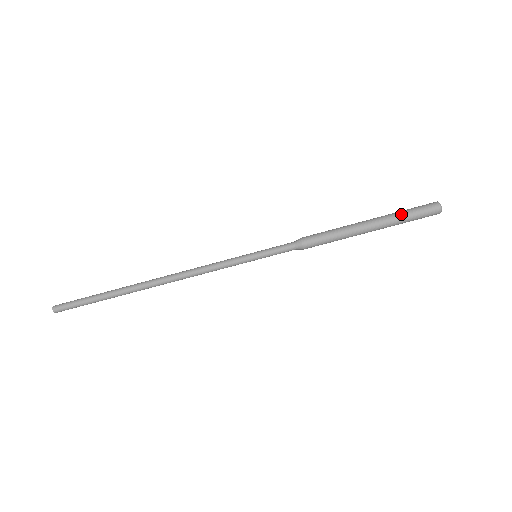
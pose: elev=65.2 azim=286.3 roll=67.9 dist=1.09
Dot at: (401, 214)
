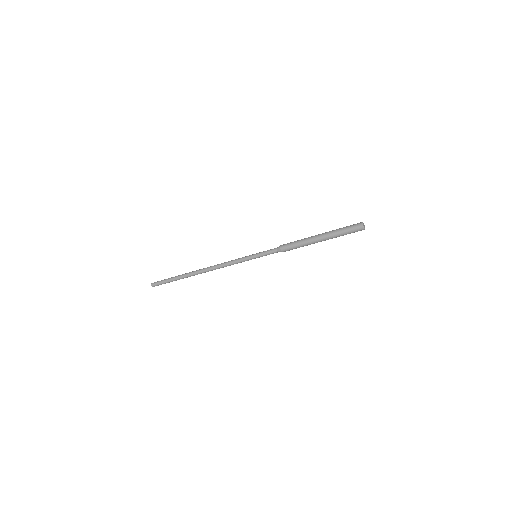
Dot at: (338, 231)
